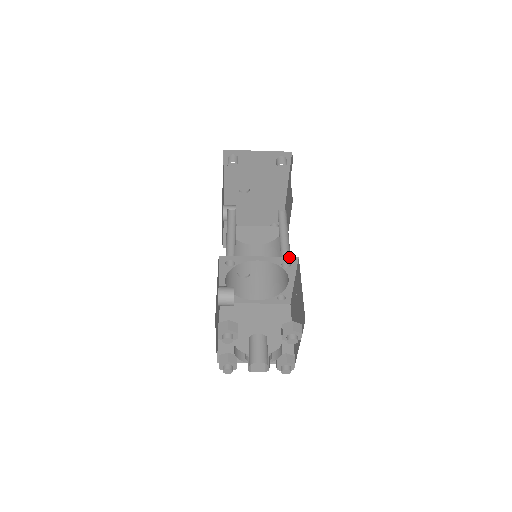
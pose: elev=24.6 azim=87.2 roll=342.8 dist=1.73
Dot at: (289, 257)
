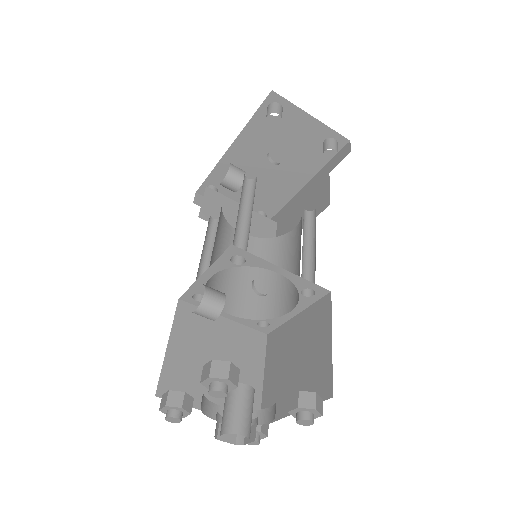
Dot at: (320, 286)
